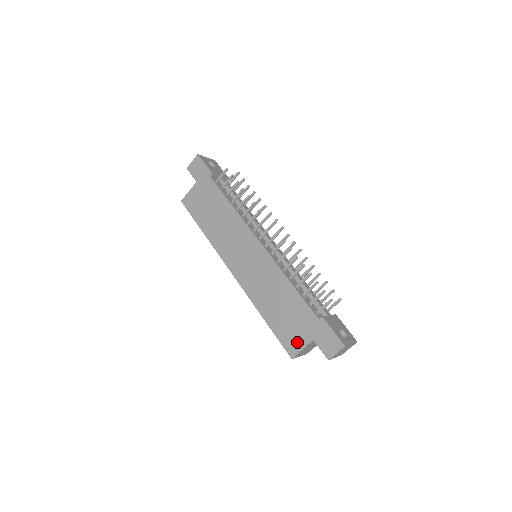
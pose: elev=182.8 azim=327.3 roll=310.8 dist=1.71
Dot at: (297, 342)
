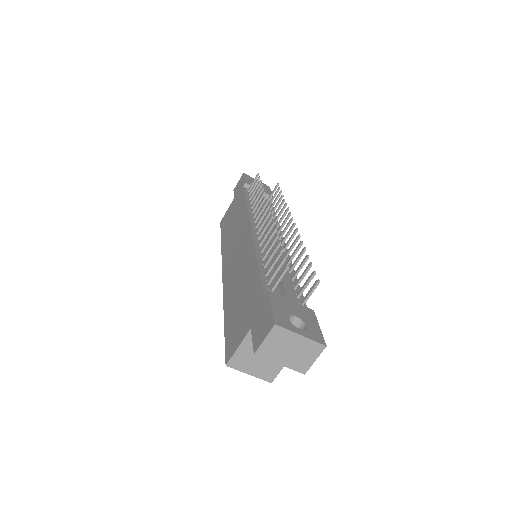
Dot at: (237, 338)
